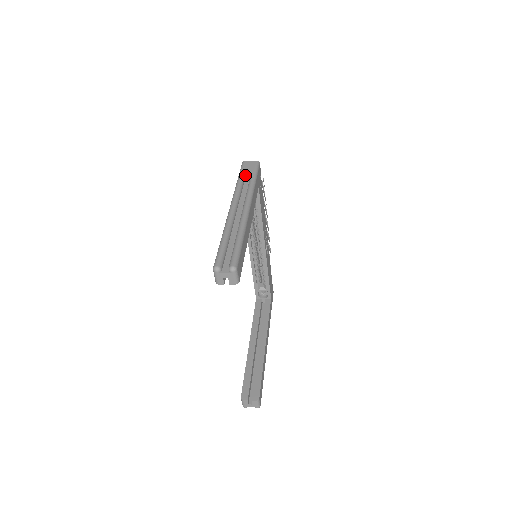
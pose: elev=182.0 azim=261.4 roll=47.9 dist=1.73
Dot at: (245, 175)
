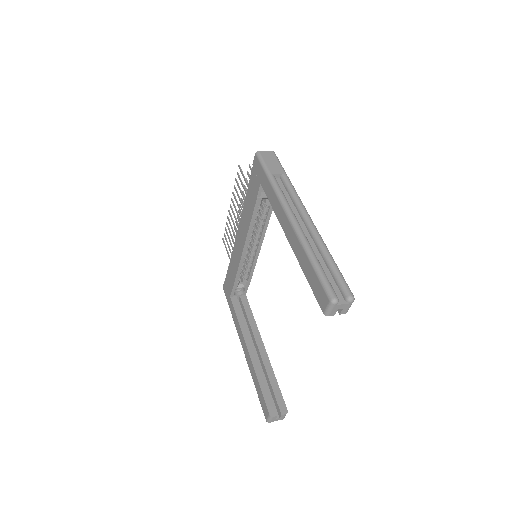
Dot at: (275, 171)
